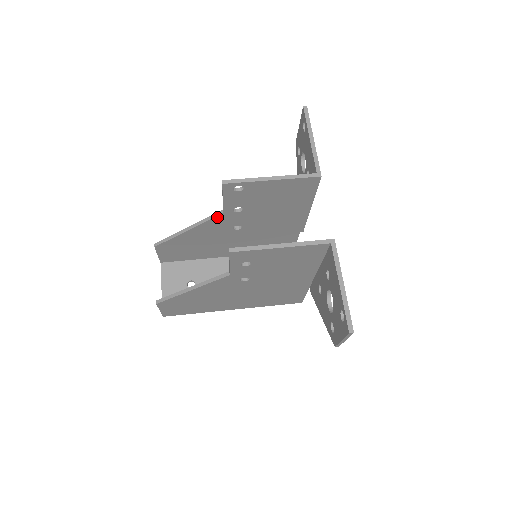
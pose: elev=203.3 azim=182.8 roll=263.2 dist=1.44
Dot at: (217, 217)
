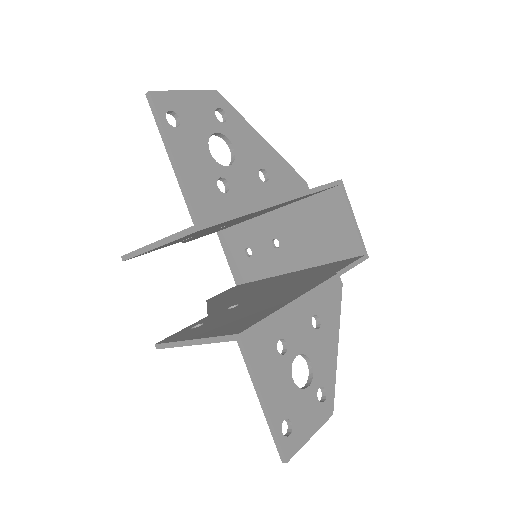
Dot at: occluded
